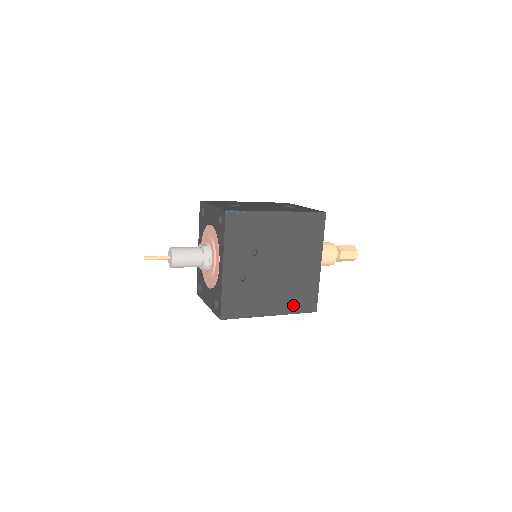
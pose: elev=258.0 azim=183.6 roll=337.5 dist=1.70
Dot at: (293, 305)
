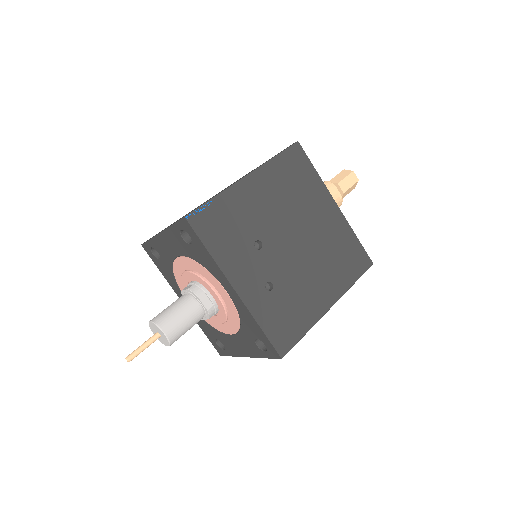
Dot at: (345, 275)
